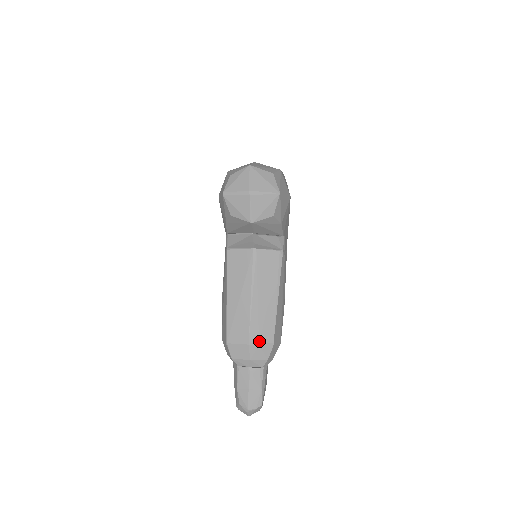
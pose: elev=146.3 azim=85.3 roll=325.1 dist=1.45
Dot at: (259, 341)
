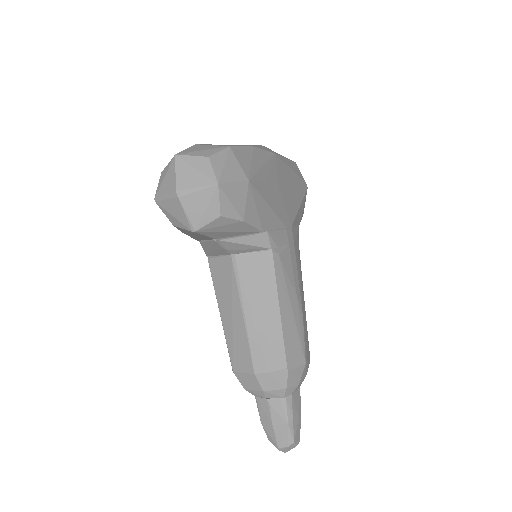
Dot at: (267, 368)
